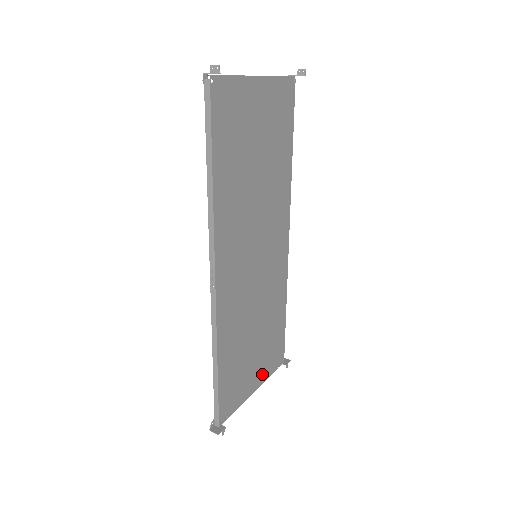
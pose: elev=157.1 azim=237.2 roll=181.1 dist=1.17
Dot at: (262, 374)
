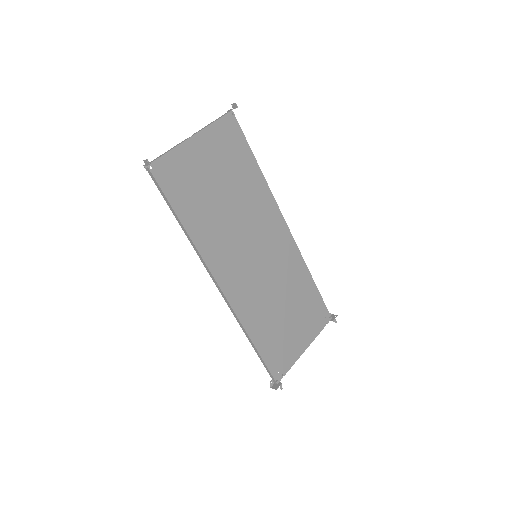
Dot at: (308, 335)
